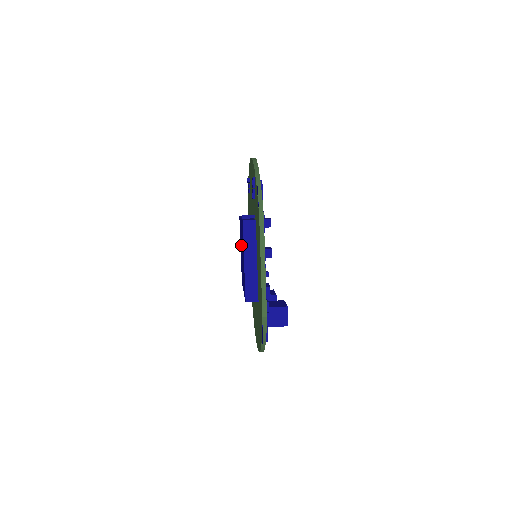
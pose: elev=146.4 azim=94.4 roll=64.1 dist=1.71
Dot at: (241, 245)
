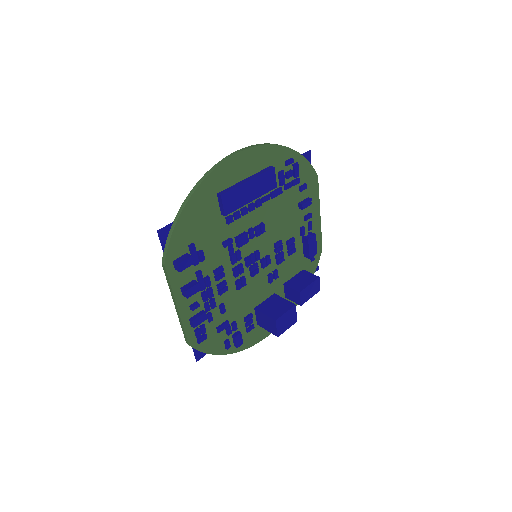
Dot at: occluded
